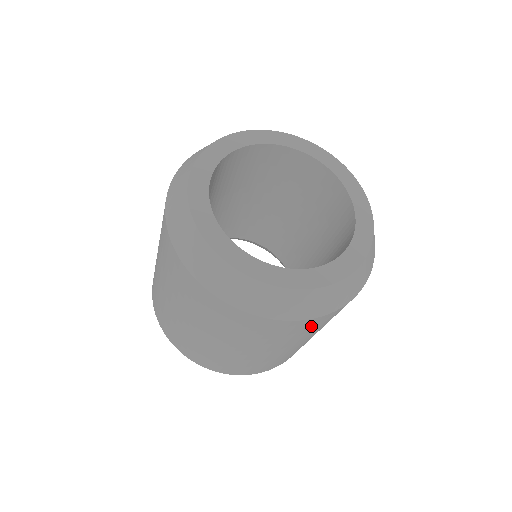
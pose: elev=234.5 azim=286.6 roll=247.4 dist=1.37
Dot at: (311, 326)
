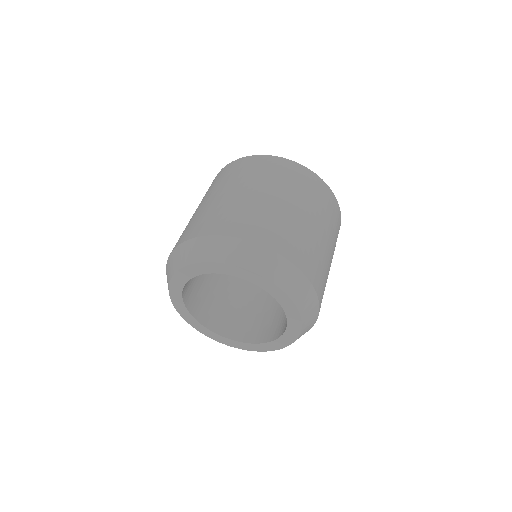
Dot at: occluded
